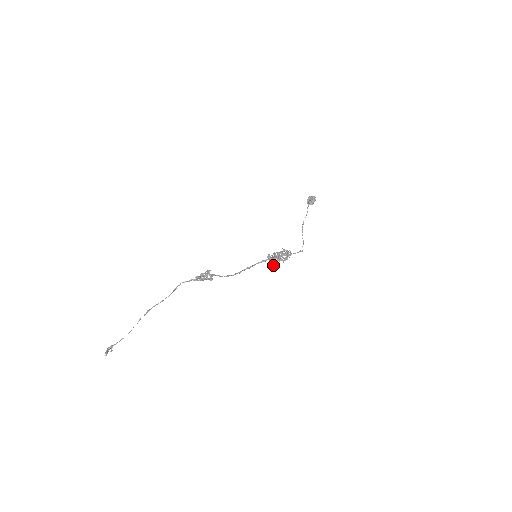
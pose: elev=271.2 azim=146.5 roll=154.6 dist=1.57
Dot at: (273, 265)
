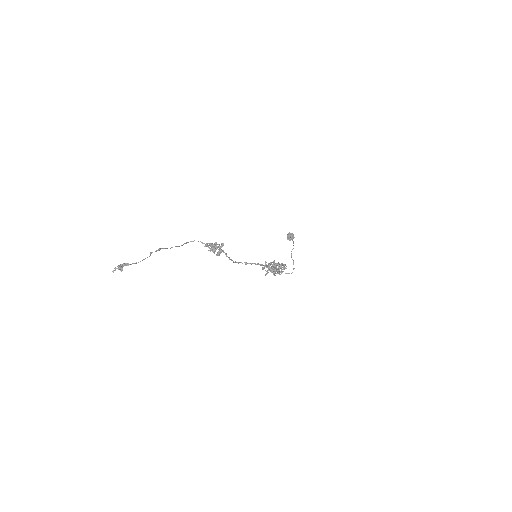
Dot at: (267, 272)
